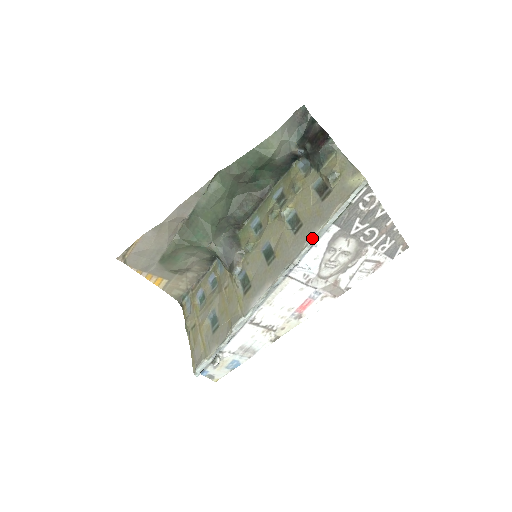
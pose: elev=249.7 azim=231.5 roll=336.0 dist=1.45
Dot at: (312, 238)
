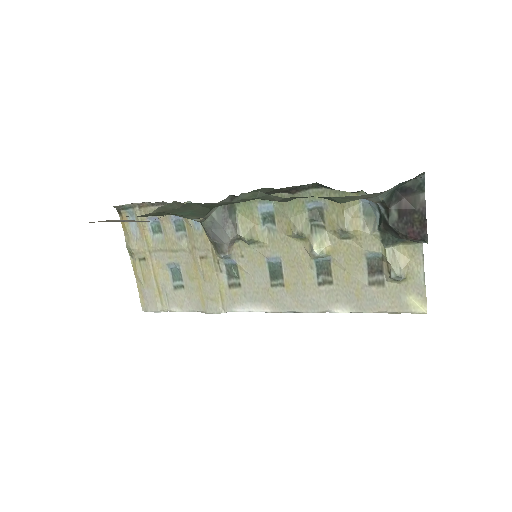
Dot at: occluded
